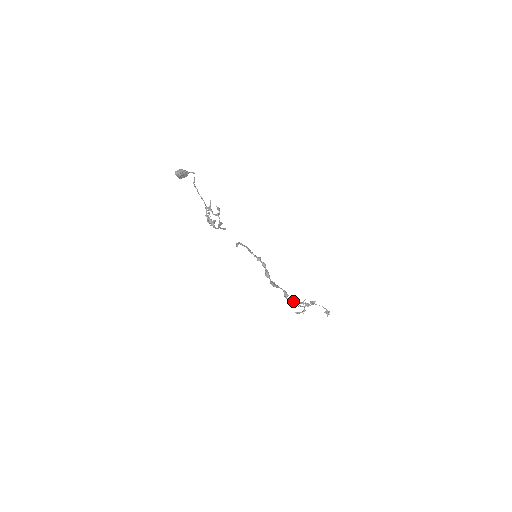
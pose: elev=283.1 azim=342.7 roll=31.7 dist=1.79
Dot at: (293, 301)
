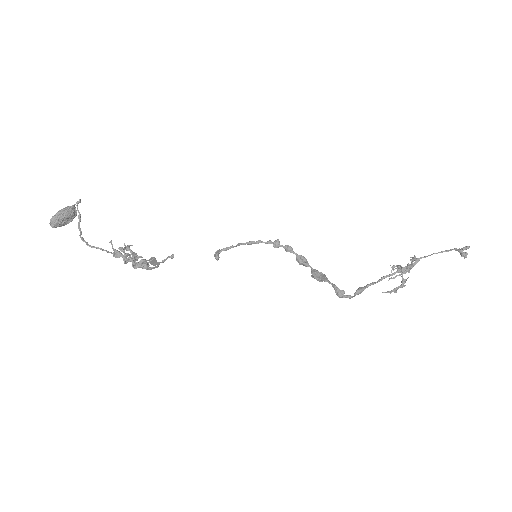
Dot at: (365, 287)
